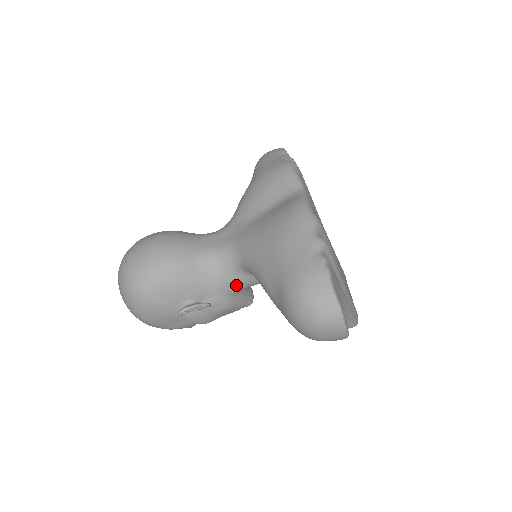
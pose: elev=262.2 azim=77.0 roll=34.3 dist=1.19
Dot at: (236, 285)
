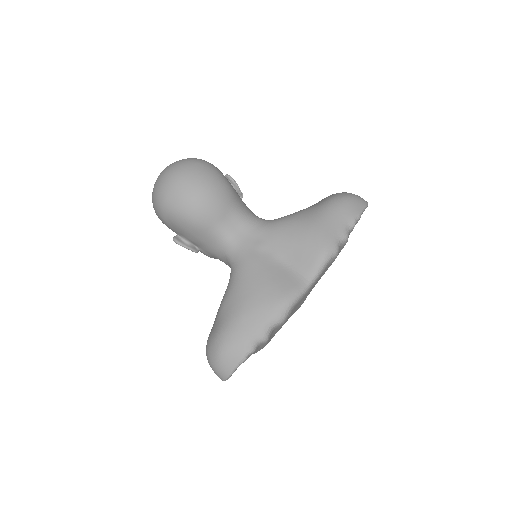
Dot at: (223, 261)
